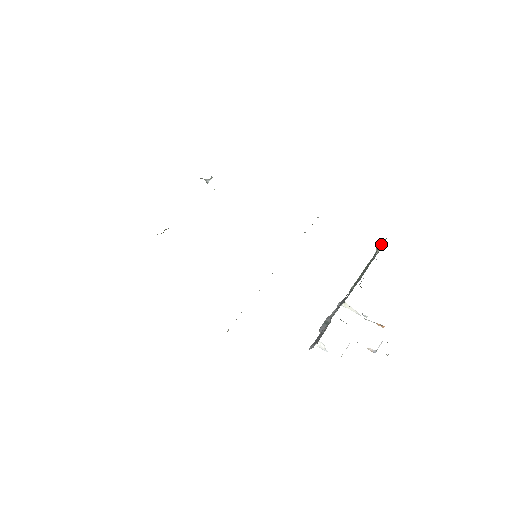
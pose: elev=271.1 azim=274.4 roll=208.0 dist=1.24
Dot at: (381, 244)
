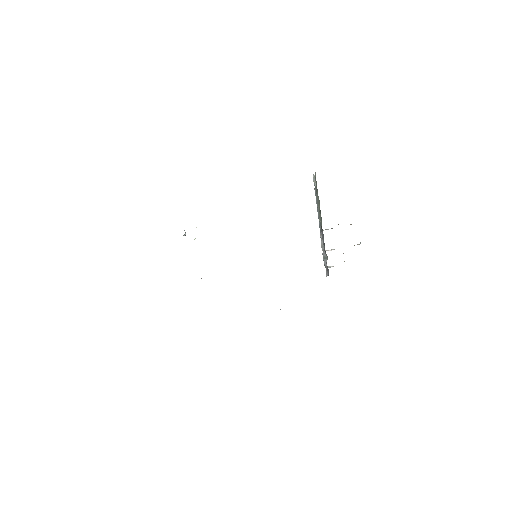
Dot at: (313, 175)
